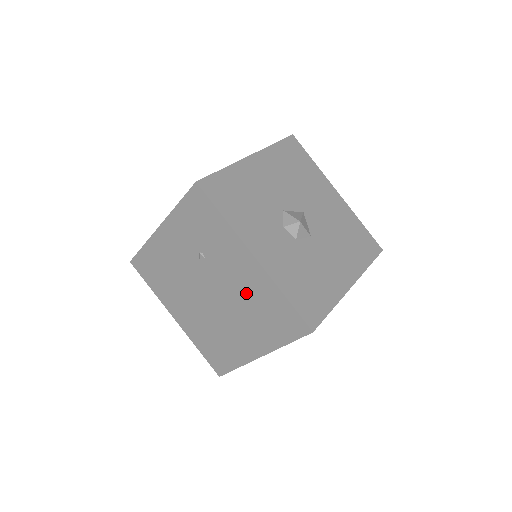
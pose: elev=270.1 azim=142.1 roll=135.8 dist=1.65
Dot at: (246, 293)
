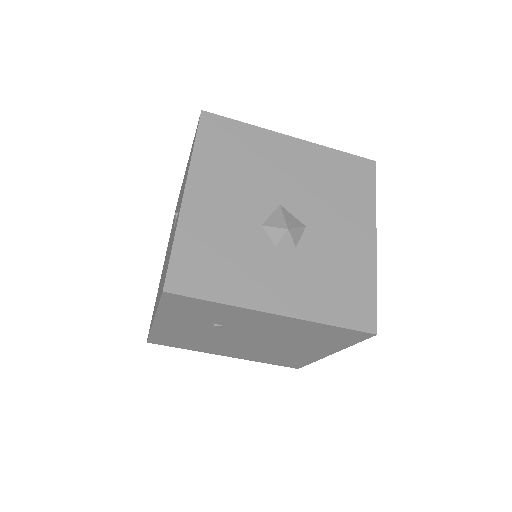
Dot at: (285, 332)
